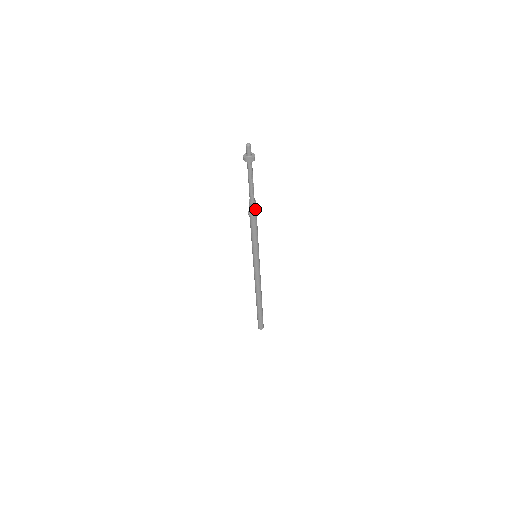
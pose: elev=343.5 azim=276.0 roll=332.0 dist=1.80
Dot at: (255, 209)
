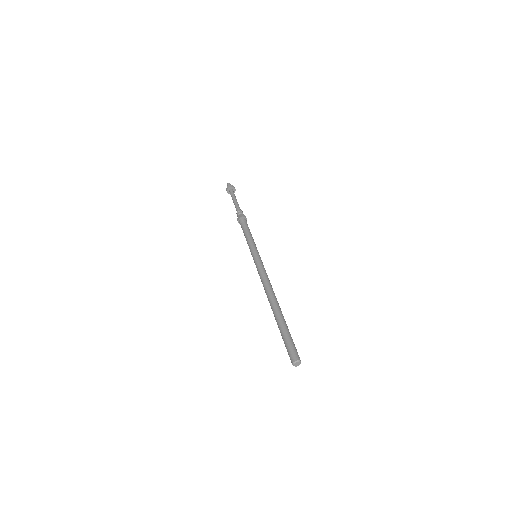
Dot at: (244, 216)
